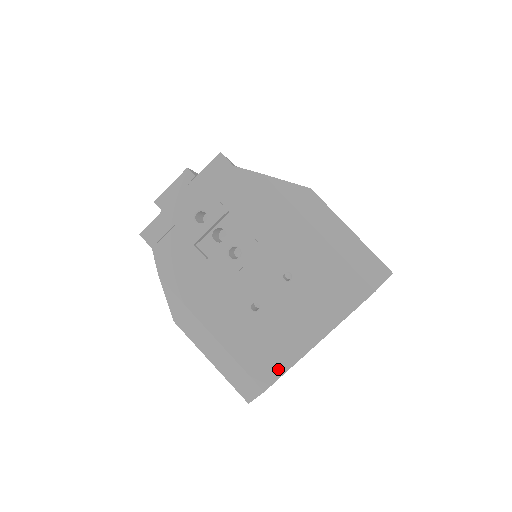
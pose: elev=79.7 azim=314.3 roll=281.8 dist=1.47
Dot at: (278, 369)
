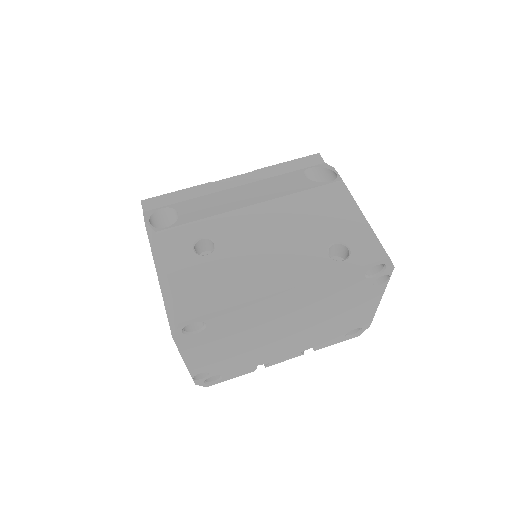
Dot at: occluded
